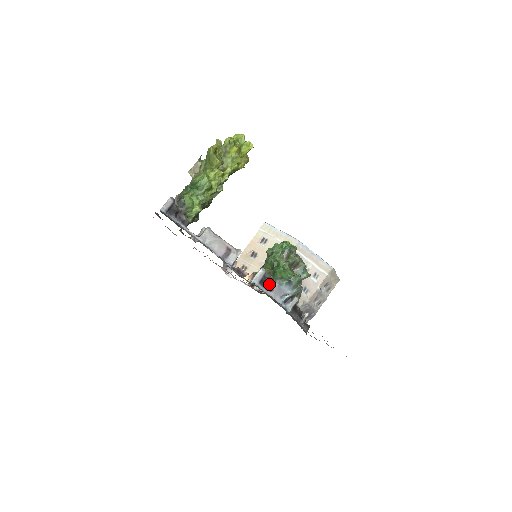
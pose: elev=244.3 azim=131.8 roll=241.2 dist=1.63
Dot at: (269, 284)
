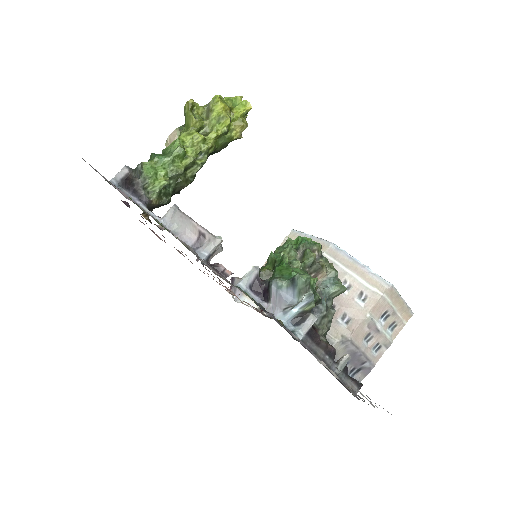
Dot at: (265, 290)
